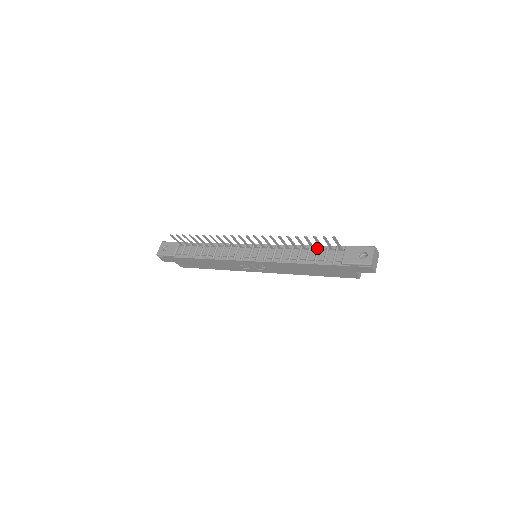
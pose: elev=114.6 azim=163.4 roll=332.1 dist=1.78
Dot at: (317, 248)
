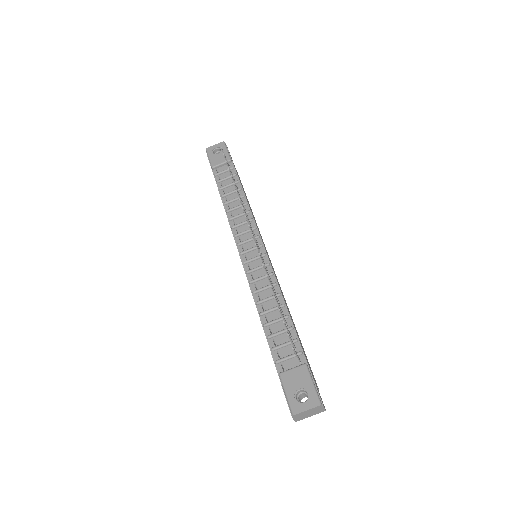
Dot at: (288, 327)
